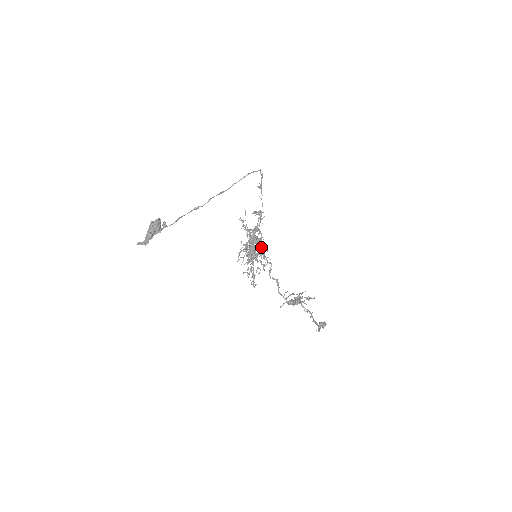
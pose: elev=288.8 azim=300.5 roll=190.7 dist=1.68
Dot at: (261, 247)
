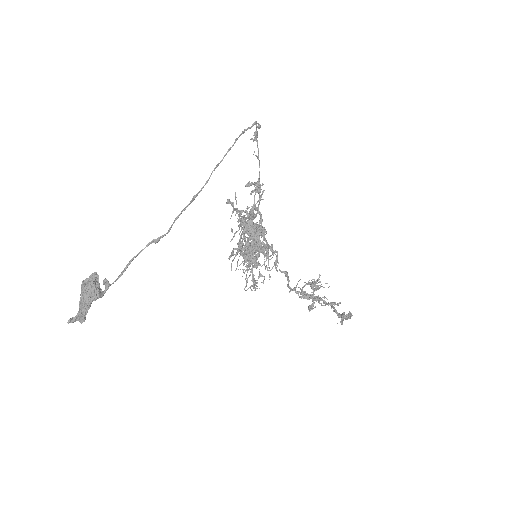
Dot at: occluded
